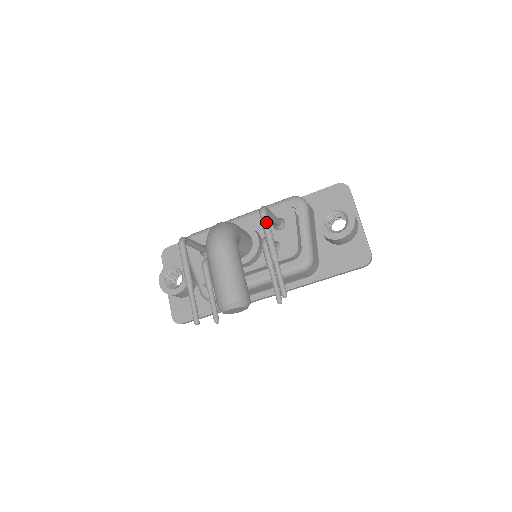
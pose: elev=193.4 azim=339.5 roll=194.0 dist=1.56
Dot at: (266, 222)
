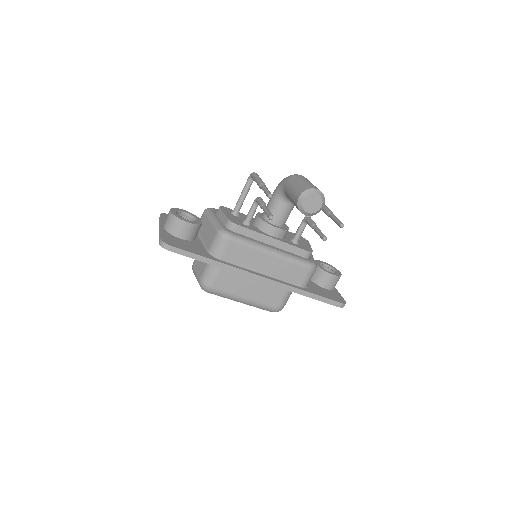
Dot at: occluded
